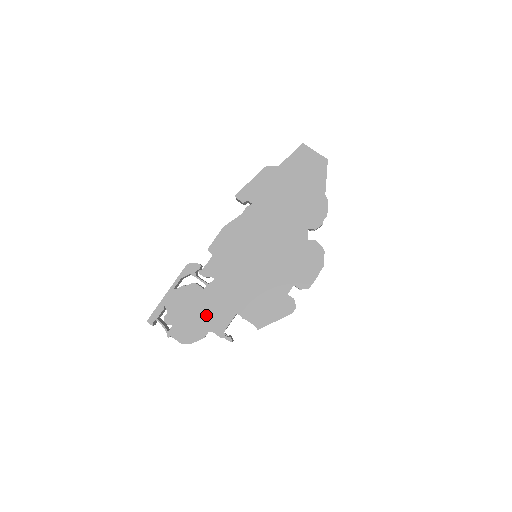
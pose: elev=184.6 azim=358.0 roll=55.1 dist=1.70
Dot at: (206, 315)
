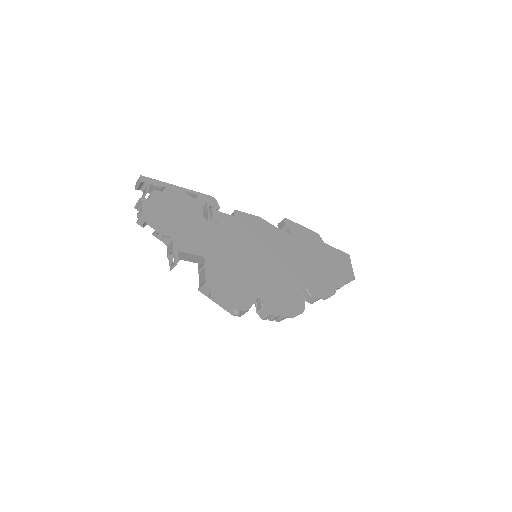
Dot at: (183, 228)
